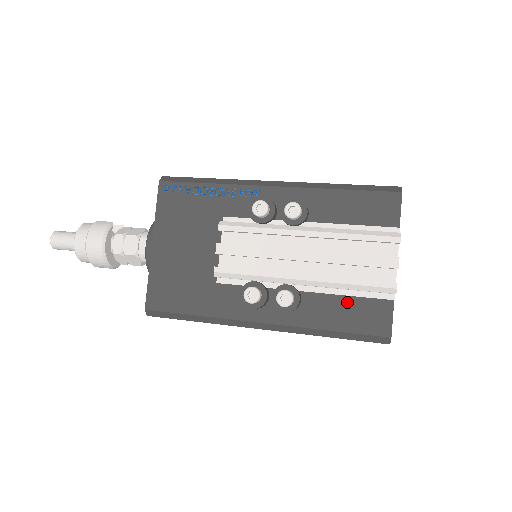
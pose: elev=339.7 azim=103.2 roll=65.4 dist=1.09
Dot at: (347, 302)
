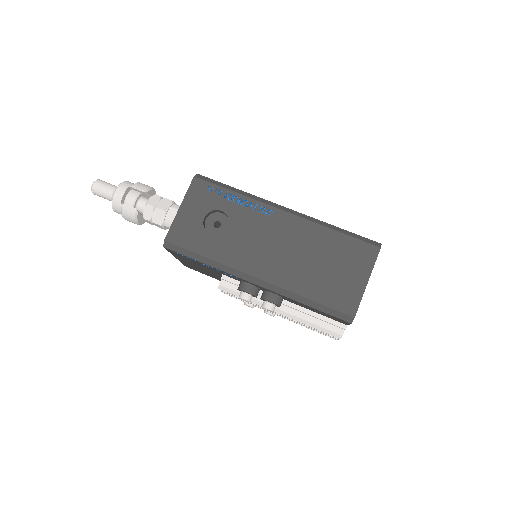
Dot at: occluded
